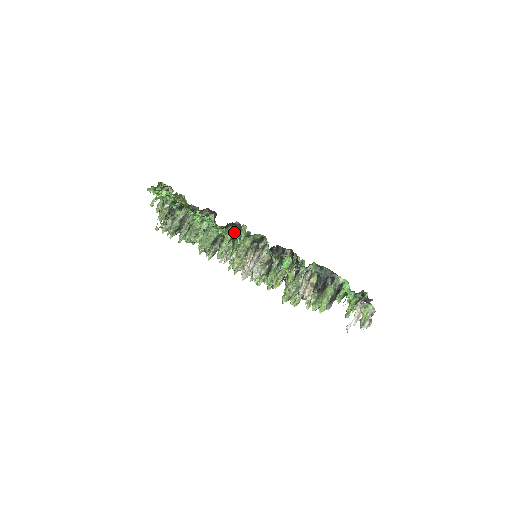
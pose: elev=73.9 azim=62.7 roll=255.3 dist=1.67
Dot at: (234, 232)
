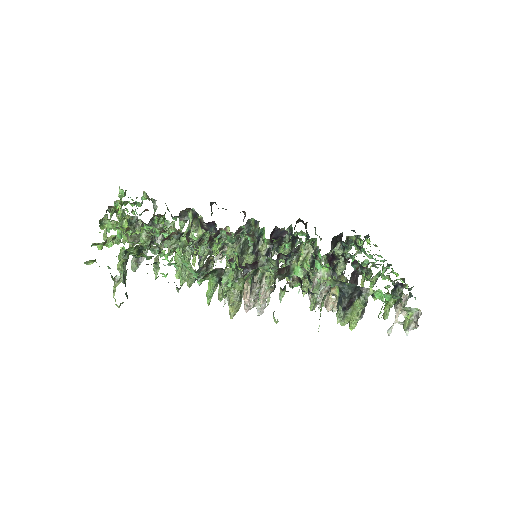
Dot at: (217, 278)
